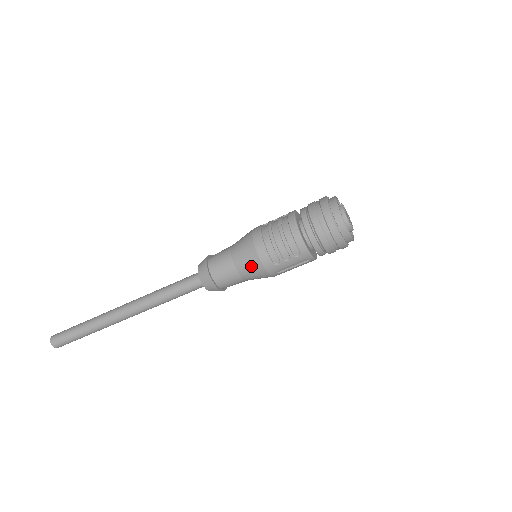
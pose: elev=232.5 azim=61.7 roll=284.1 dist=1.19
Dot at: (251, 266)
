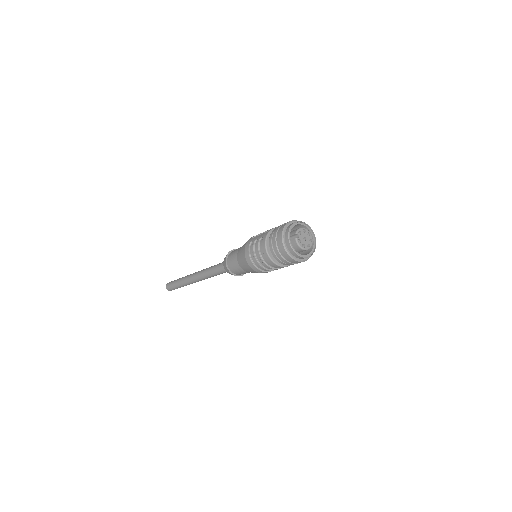
Dot at: occluded
